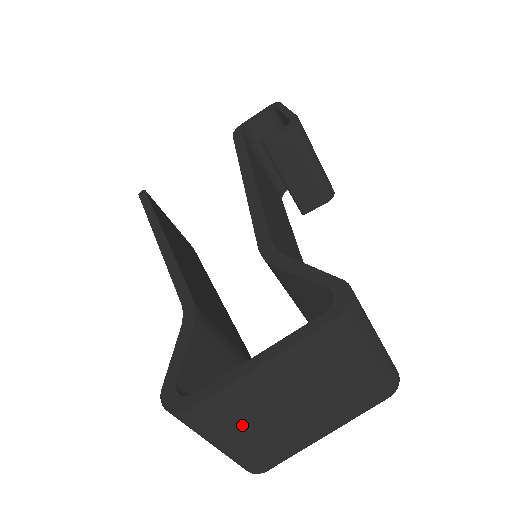
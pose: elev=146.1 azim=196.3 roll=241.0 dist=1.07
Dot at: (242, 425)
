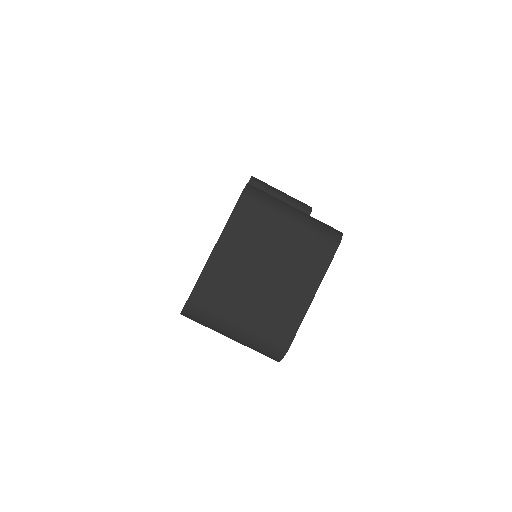
Dot at: (235, 303)
